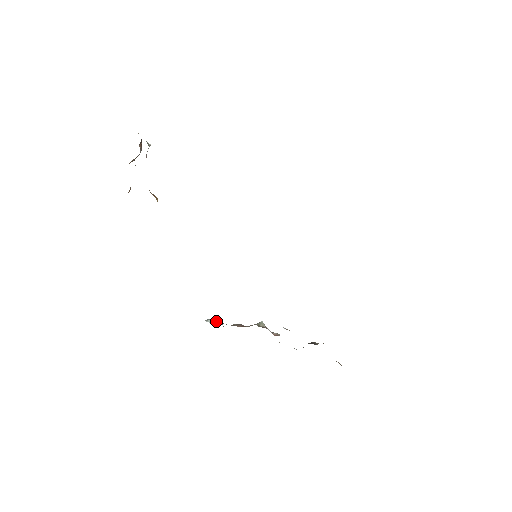
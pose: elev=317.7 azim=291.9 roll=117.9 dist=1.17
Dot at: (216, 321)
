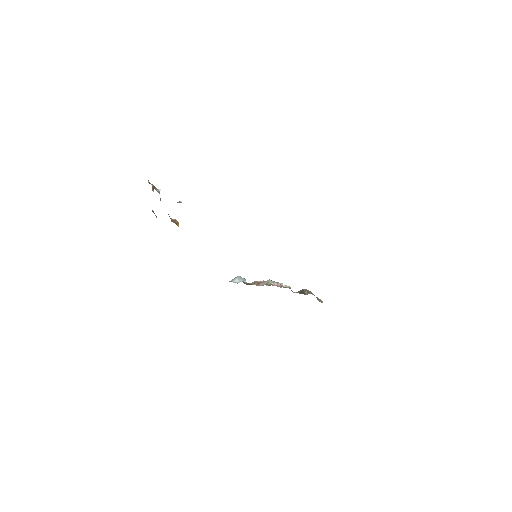
Dot at: (240, 279)
